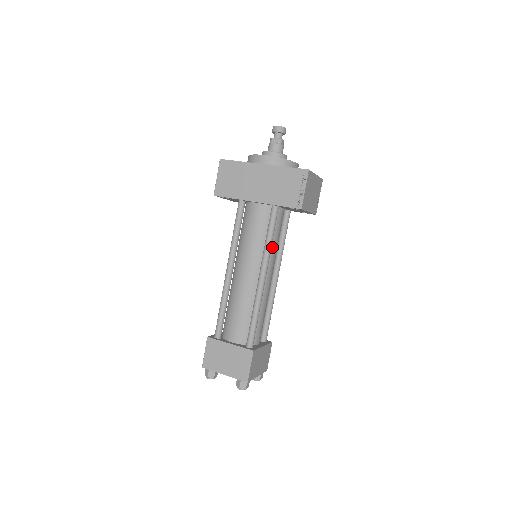
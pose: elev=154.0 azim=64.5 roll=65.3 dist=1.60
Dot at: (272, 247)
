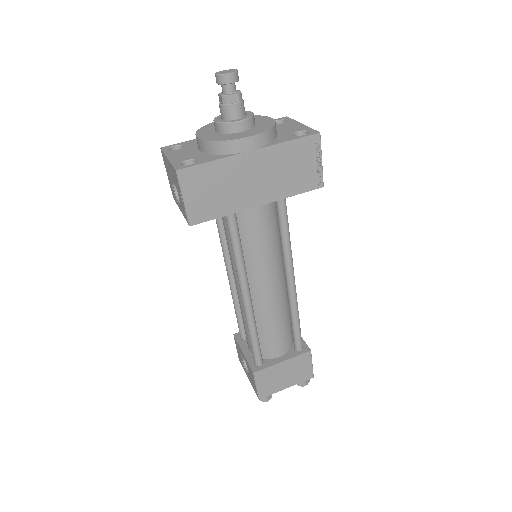
Dot at: (280, 239)
